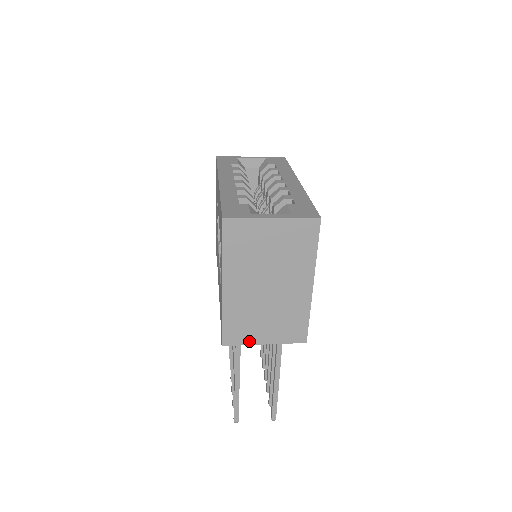
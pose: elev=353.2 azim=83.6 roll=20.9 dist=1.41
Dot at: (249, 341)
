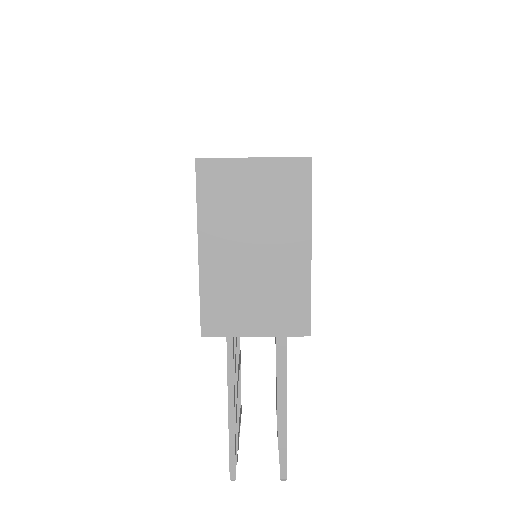
Dot at: (236, 331)
